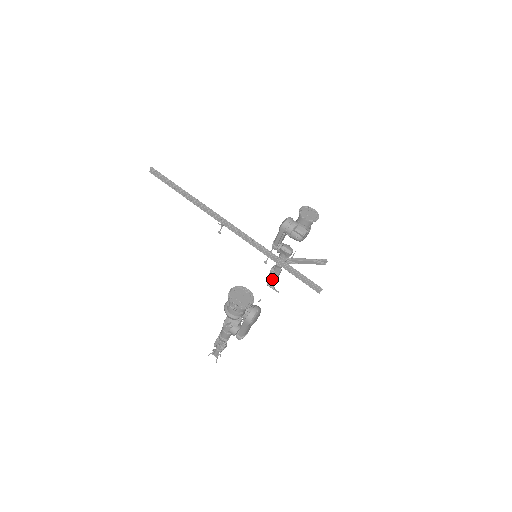
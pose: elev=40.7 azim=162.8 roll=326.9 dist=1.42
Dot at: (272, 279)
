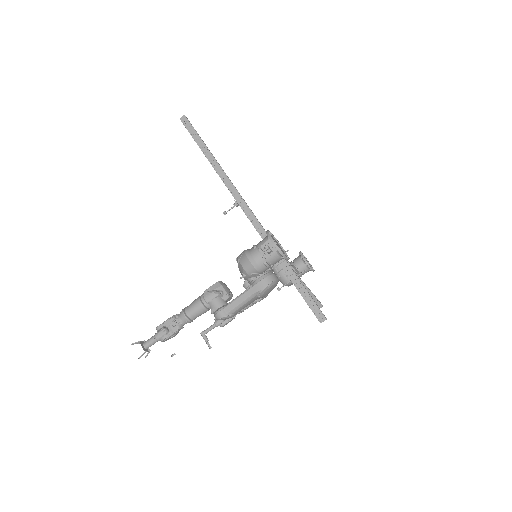
Dot at: (214, 327)
